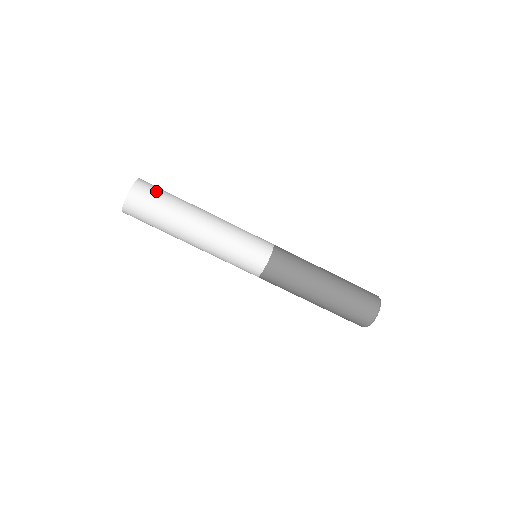
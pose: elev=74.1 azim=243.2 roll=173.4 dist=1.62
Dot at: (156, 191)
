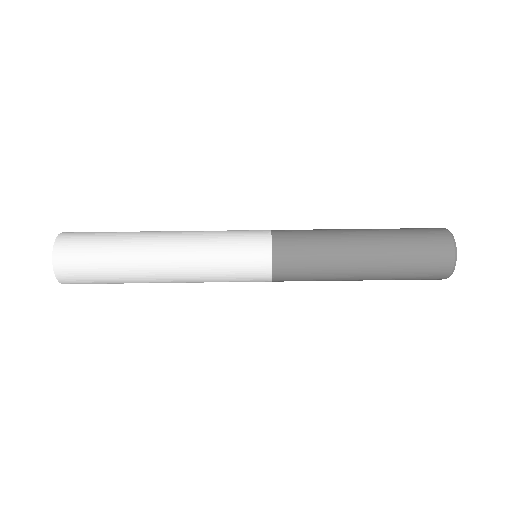
Dot at: occluded
